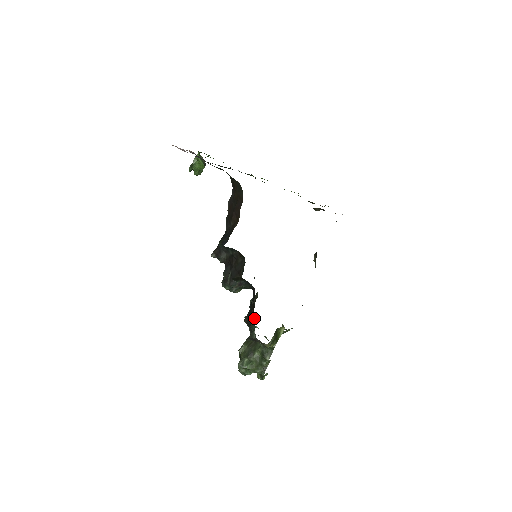
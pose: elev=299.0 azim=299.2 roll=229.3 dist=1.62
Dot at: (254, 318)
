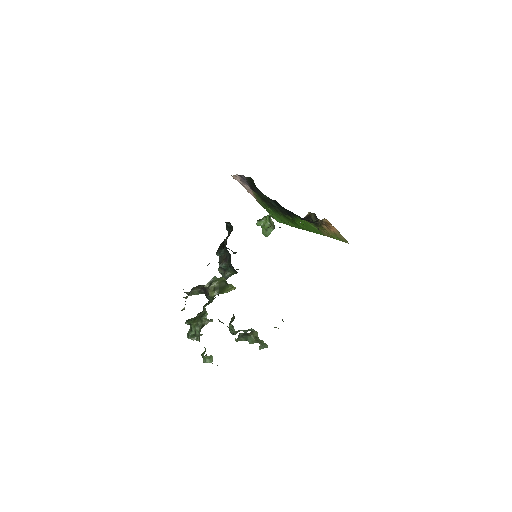
Dot at: (234, 316)
